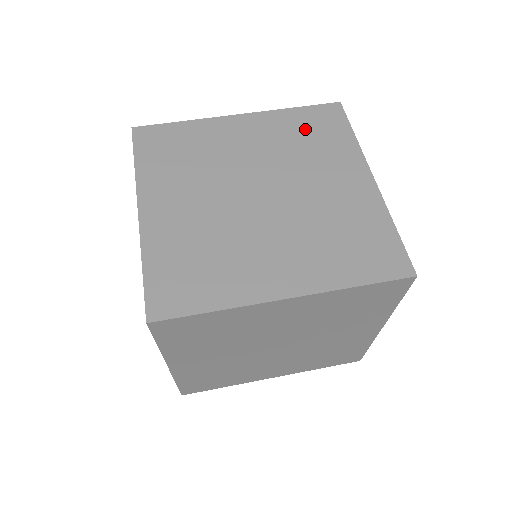
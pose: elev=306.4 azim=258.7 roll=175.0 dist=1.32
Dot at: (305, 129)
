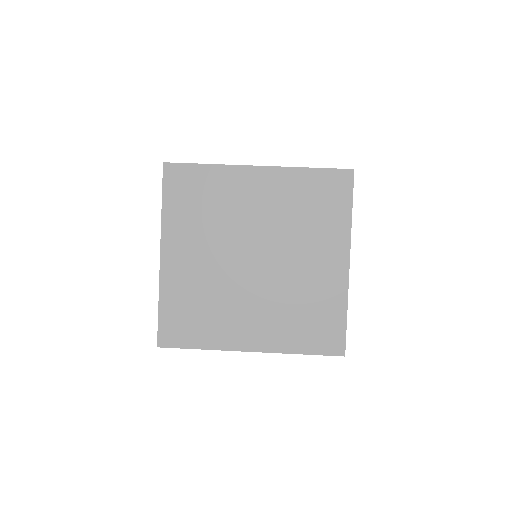
Dot at: occluded
